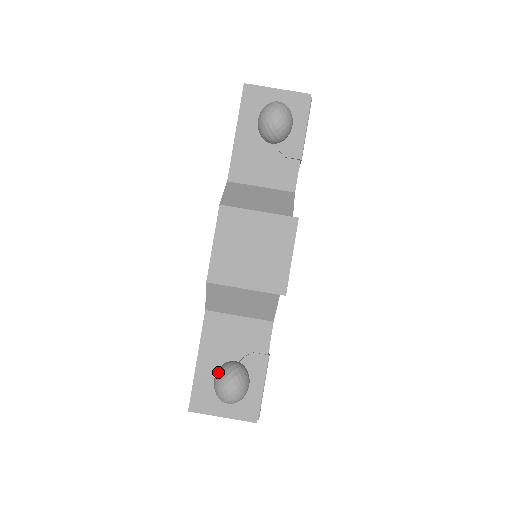
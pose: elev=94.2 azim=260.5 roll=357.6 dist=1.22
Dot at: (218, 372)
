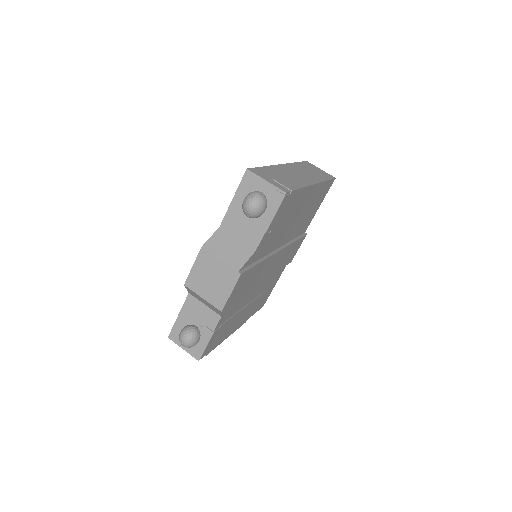
Dot at: (183, 329)
